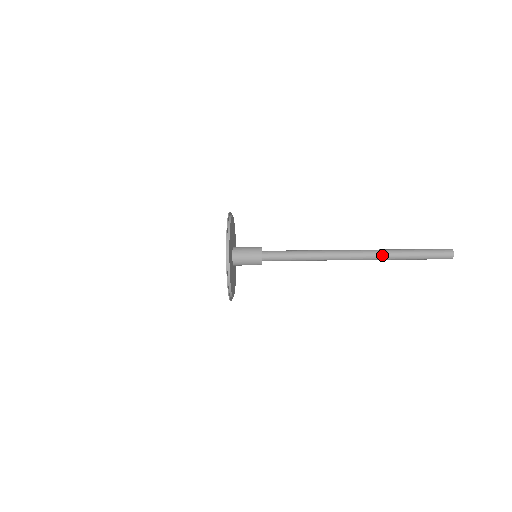
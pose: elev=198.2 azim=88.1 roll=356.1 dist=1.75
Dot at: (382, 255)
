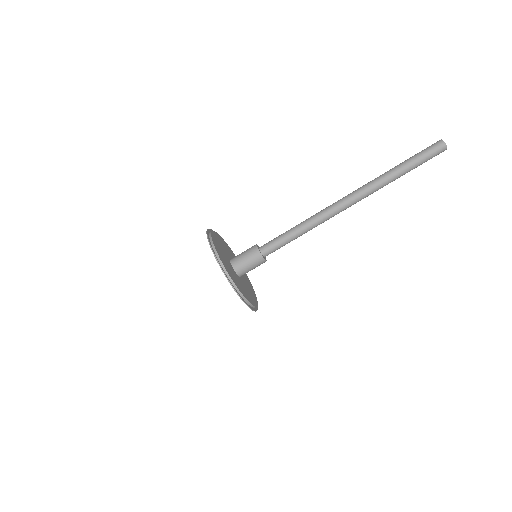
Dot at: (371, 181)
